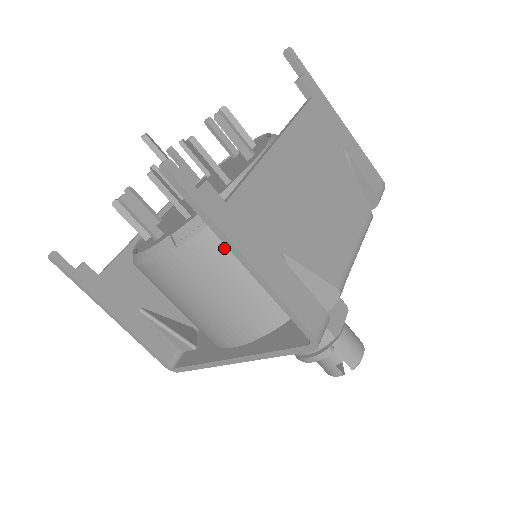
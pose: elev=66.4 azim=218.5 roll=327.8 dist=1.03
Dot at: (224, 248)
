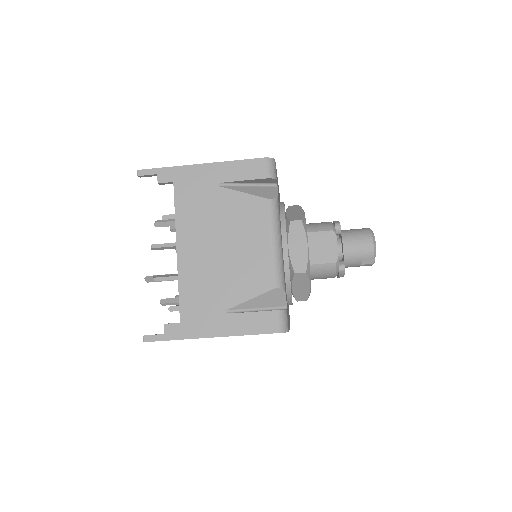
Dot at: occluded
